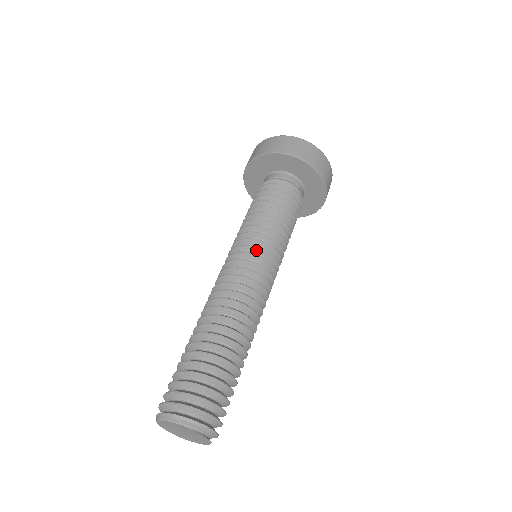
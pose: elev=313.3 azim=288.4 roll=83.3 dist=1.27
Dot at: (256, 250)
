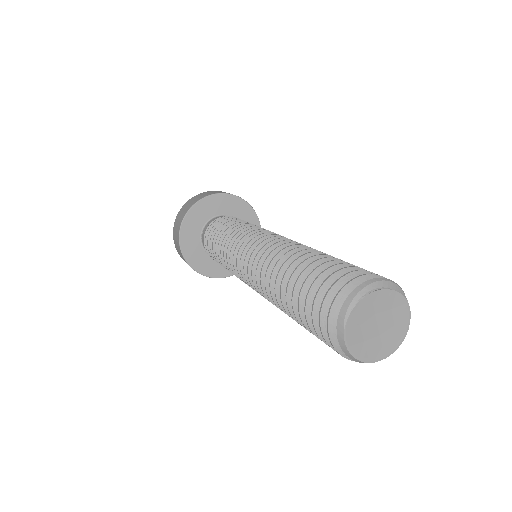
Dot at: occluded
